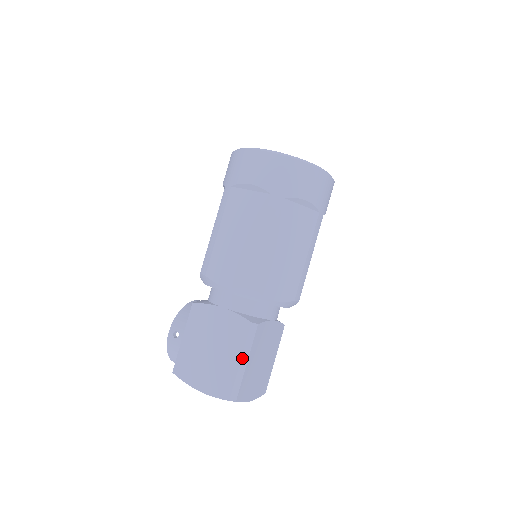
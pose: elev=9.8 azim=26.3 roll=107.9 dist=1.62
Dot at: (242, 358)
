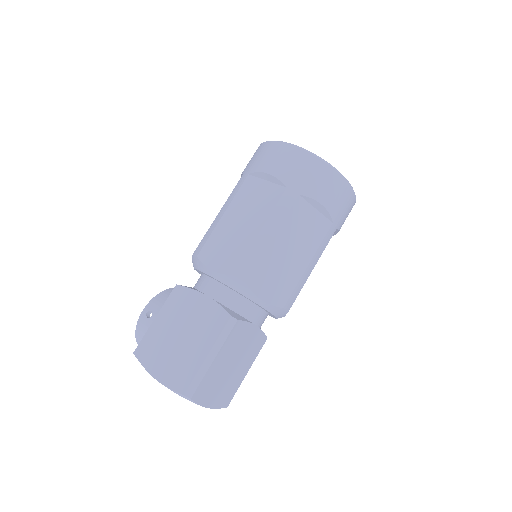
Dot at: (210, 352)
